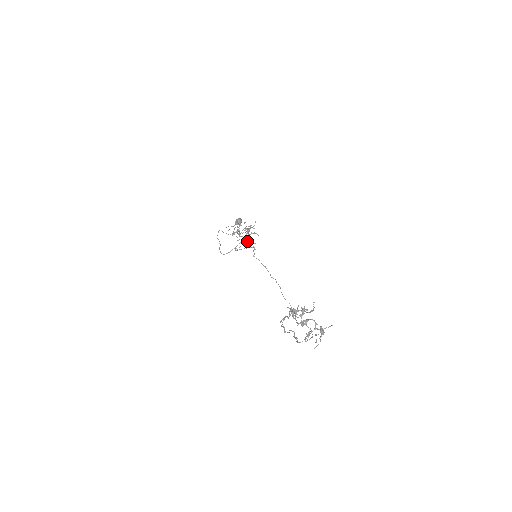
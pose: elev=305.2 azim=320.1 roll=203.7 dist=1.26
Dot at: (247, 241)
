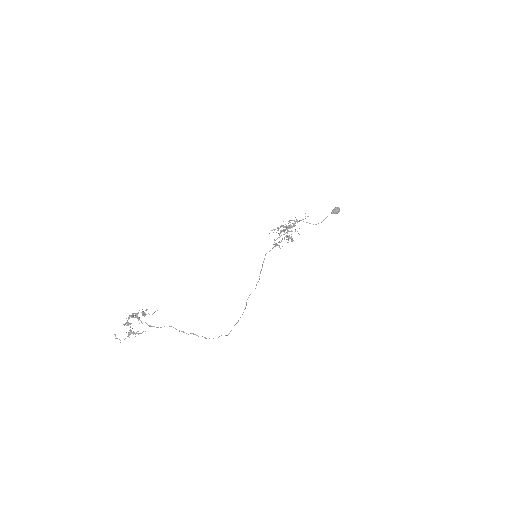
Dot at: (288, 237)
